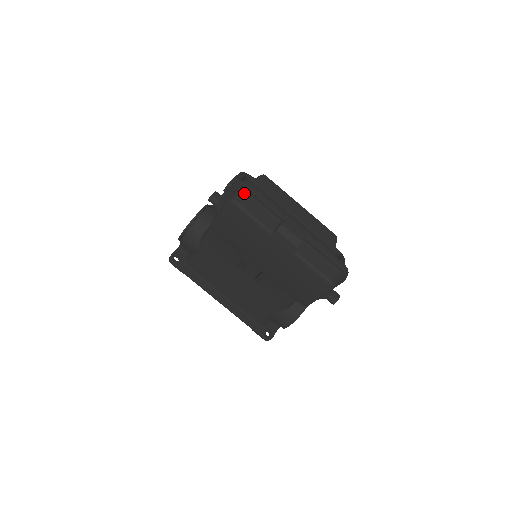
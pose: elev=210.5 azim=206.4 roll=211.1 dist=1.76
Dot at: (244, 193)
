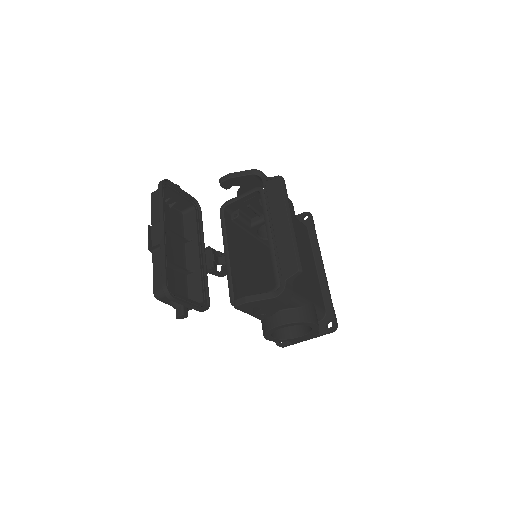
Dot at: occluded
